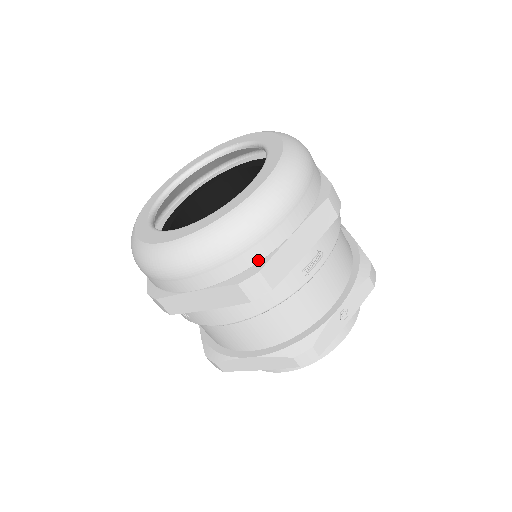
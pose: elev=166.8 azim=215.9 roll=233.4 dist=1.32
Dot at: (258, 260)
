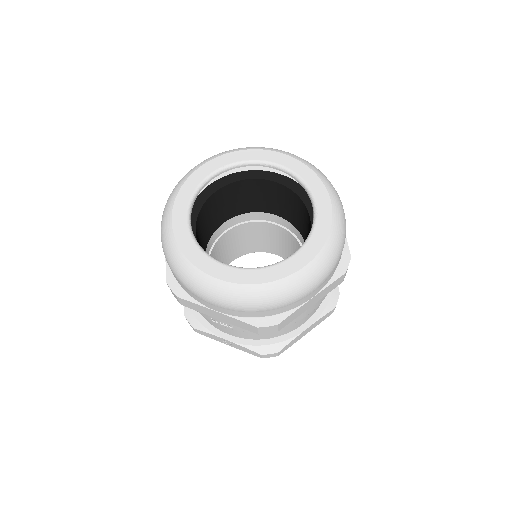
Dot at: (187, 291)
